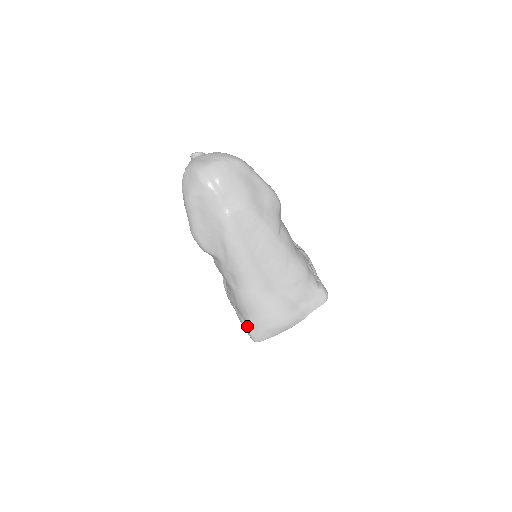
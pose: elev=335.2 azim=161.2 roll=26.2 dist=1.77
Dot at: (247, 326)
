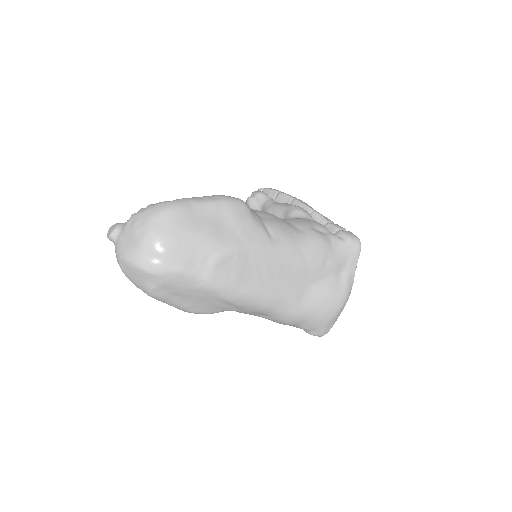
Dot at: (304, 330)
